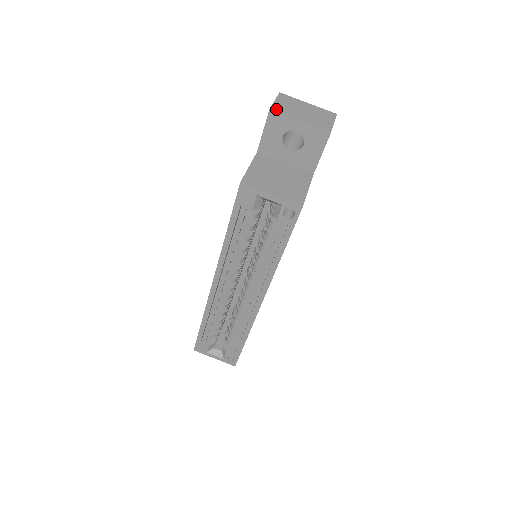
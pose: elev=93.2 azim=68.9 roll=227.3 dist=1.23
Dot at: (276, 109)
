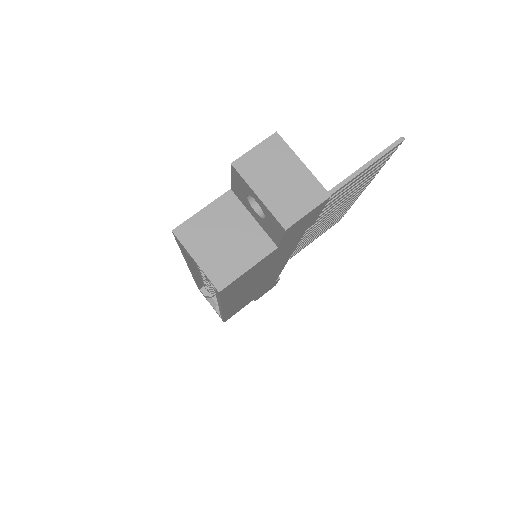
Dot at: (241, 165)
